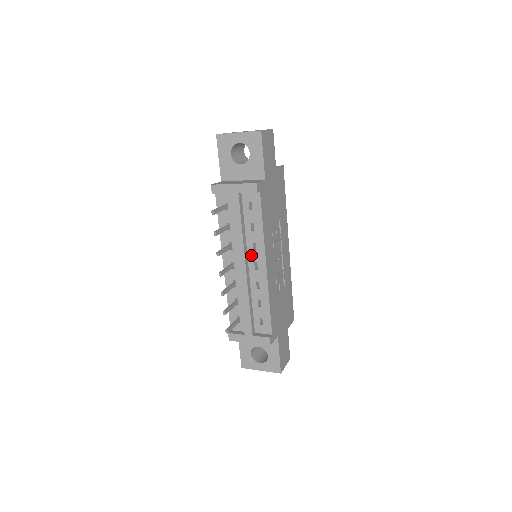
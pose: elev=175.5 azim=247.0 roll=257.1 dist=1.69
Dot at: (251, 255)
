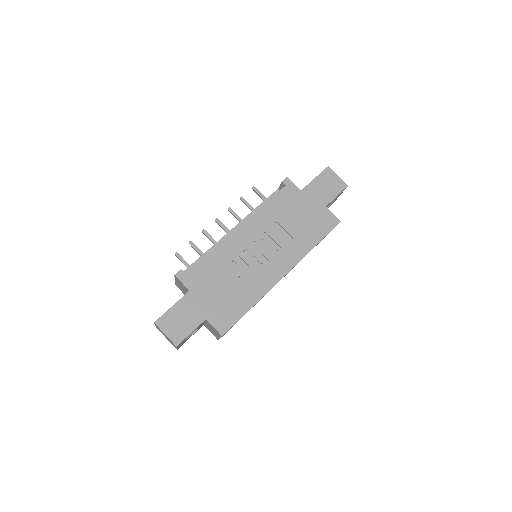
Dot at: occluded
